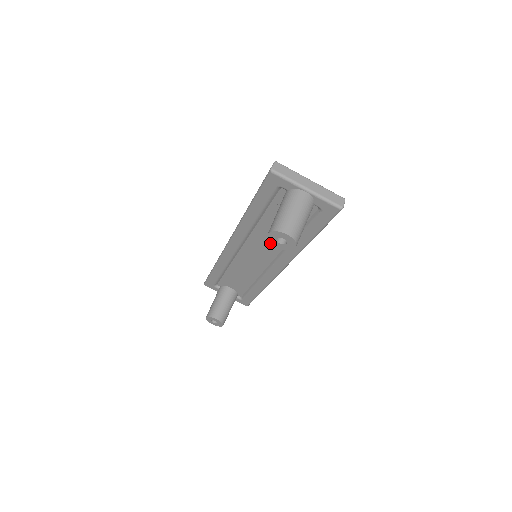
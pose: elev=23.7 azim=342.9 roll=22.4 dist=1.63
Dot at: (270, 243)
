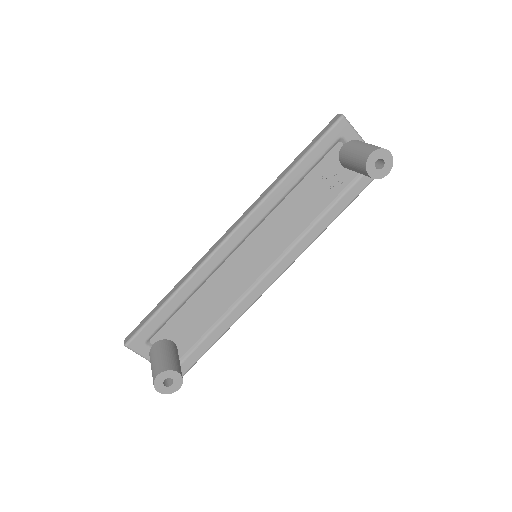
Dot at: (285, 230)
